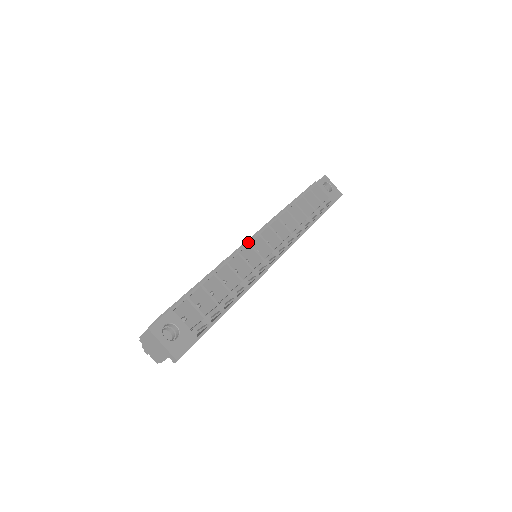
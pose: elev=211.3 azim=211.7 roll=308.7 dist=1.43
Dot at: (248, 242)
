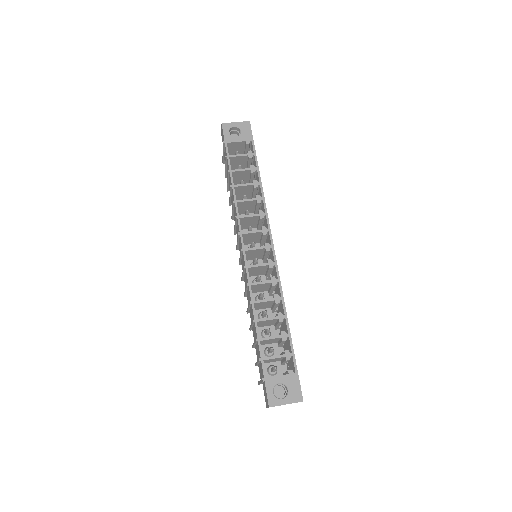
Dot at: (246, 267)
